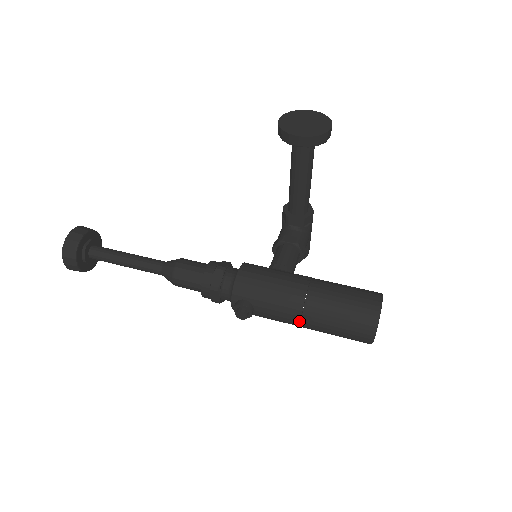
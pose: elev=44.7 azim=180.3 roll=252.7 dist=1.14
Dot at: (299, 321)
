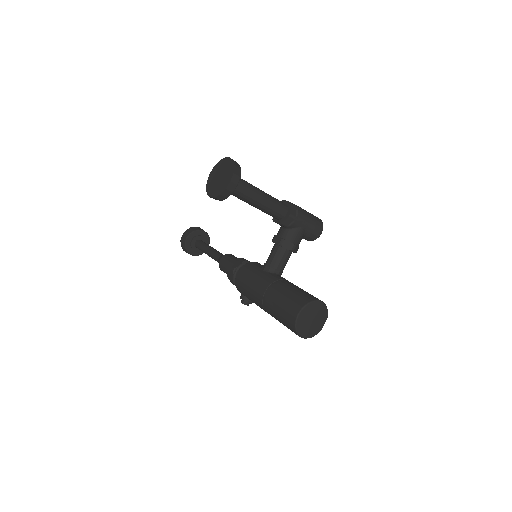
Dot at: occluded
